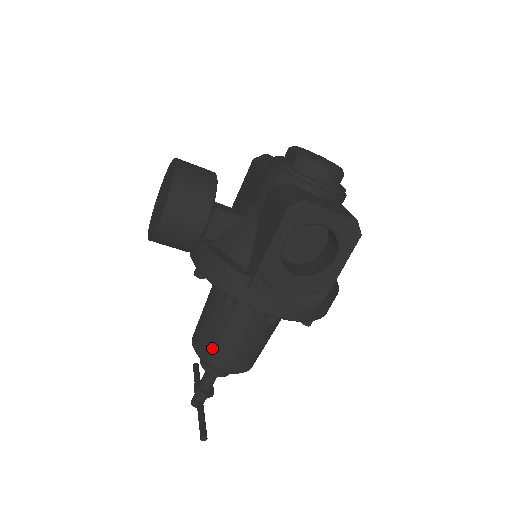
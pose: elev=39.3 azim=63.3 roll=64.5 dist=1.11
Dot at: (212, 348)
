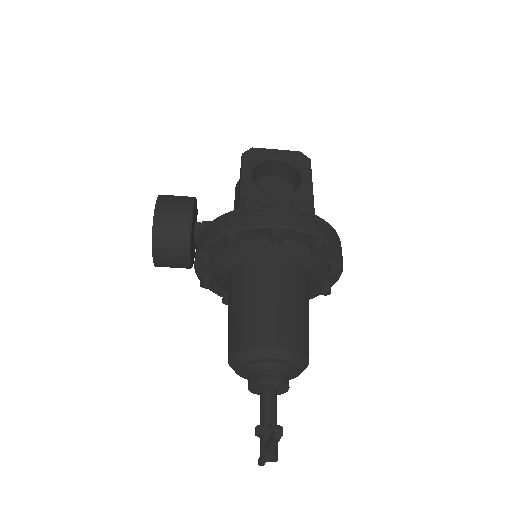
Dot at: (244, 329)
